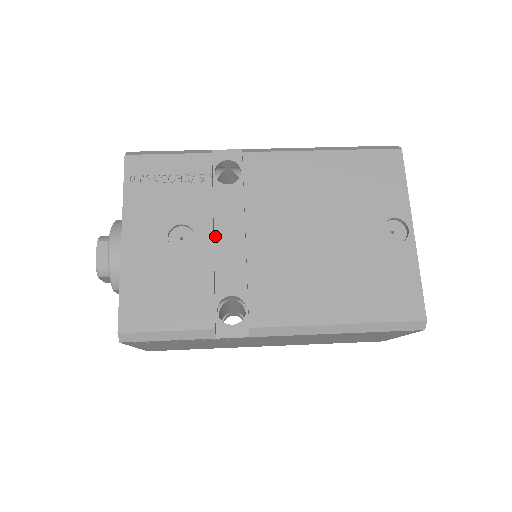
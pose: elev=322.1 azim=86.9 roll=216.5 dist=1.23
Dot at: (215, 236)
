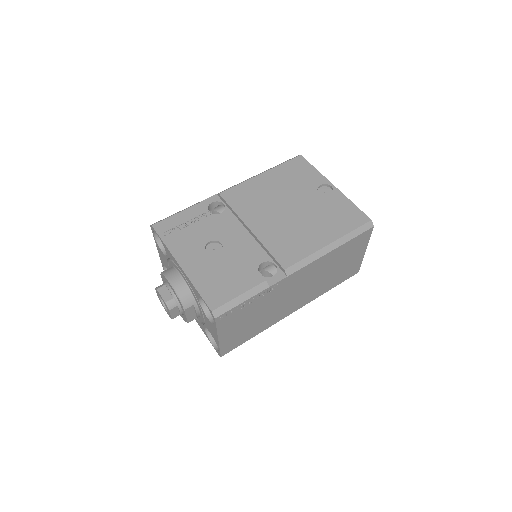
Dot at: occluded
